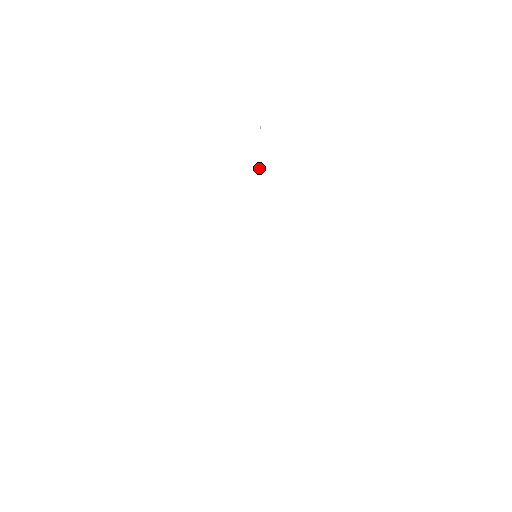
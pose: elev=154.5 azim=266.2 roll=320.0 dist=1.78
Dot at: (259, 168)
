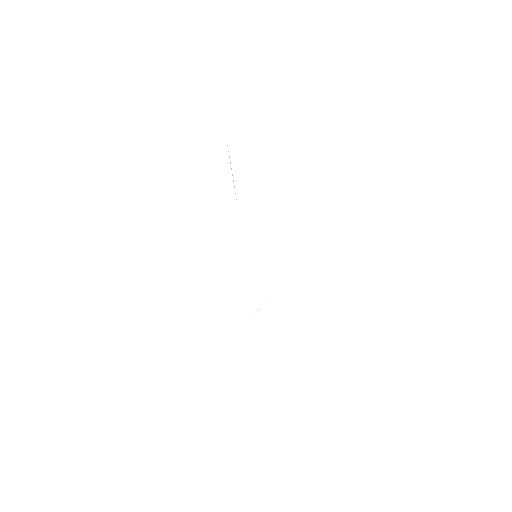
Dot at: occluded
